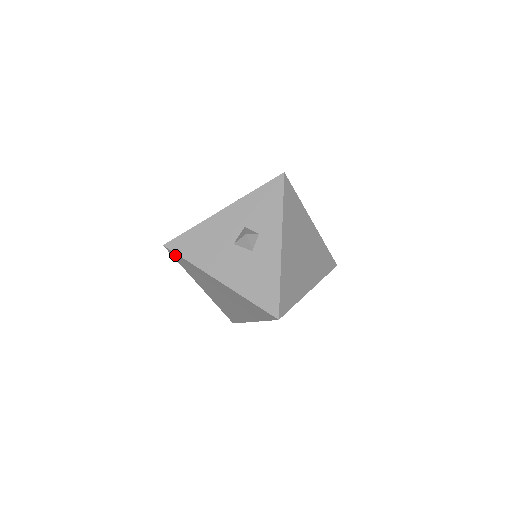
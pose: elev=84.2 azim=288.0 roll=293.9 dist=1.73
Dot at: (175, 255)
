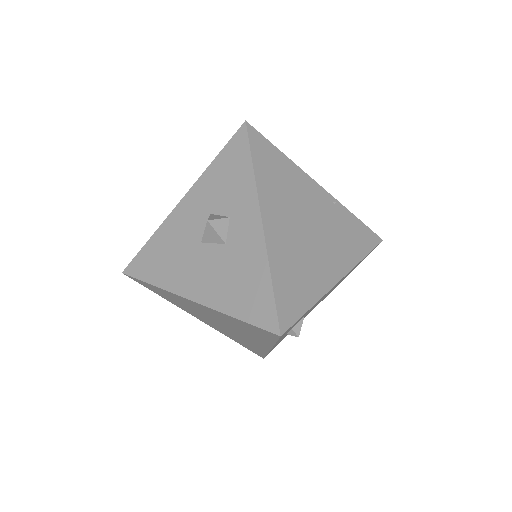
Dot at: (140, 282)
